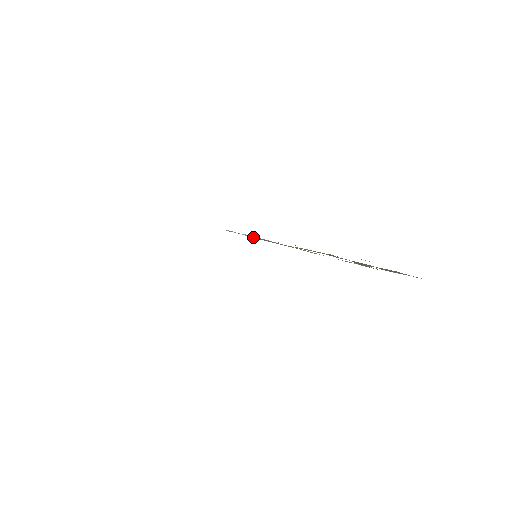
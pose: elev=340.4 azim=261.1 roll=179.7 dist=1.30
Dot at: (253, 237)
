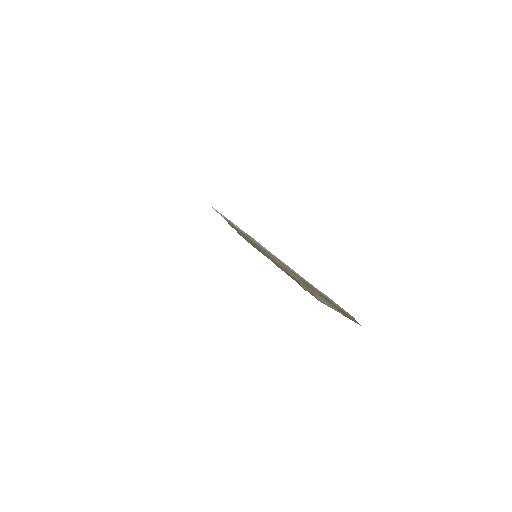
Dot at: (241, 230)
